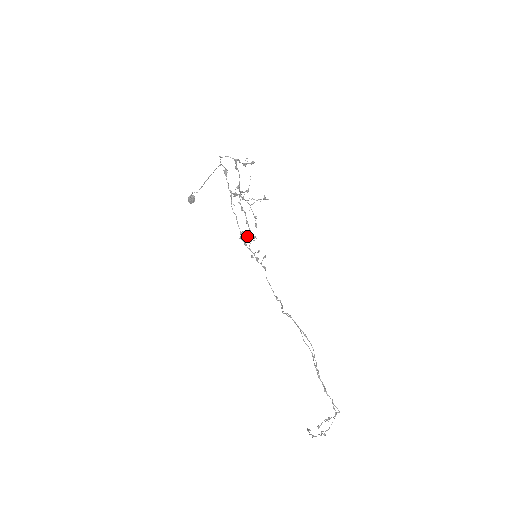
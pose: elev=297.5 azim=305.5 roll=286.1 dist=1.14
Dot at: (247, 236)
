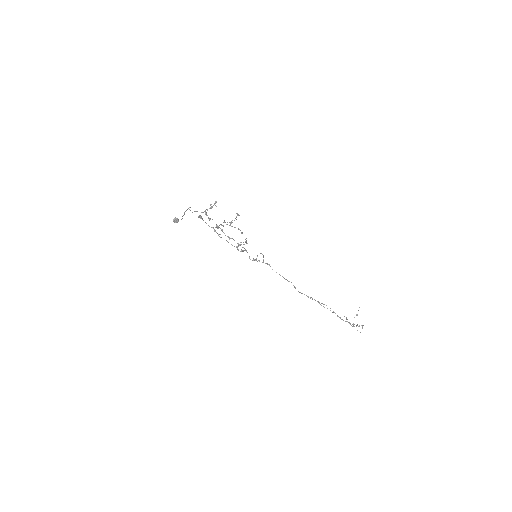
Dot at: (241, 244)
